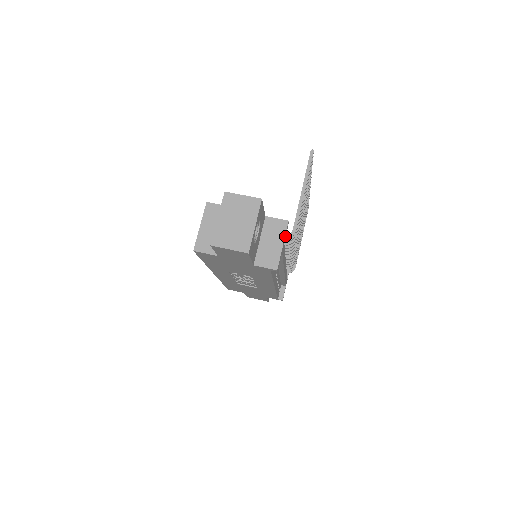
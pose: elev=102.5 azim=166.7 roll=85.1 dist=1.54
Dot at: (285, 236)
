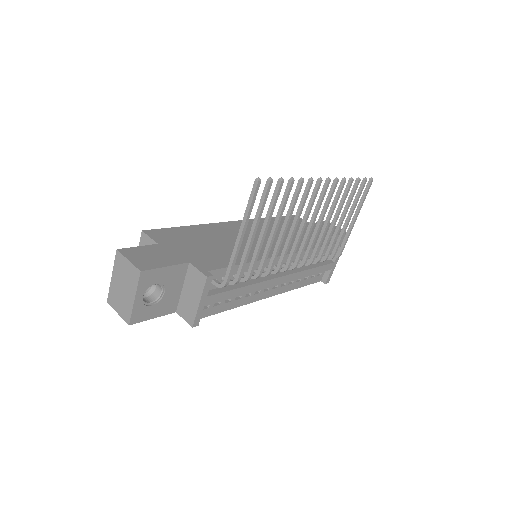
Dot at: (207, 291)
